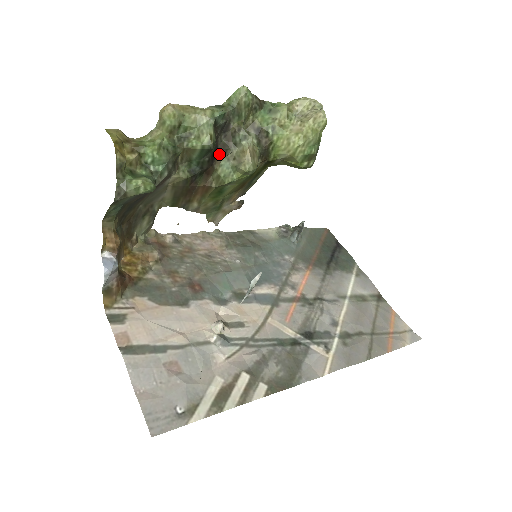
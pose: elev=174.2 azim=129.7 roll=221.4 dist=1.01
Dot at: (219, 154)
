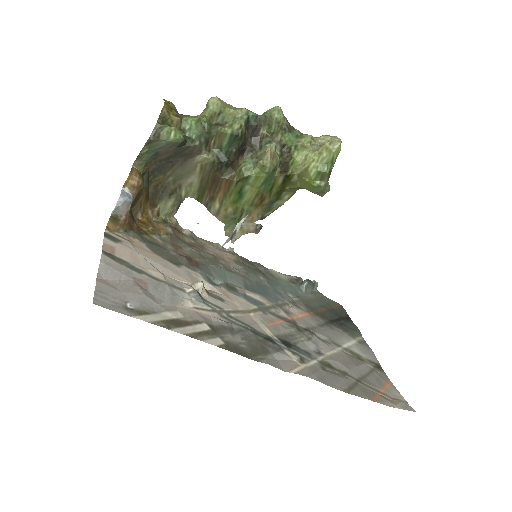
Dot at: (246, 152)
